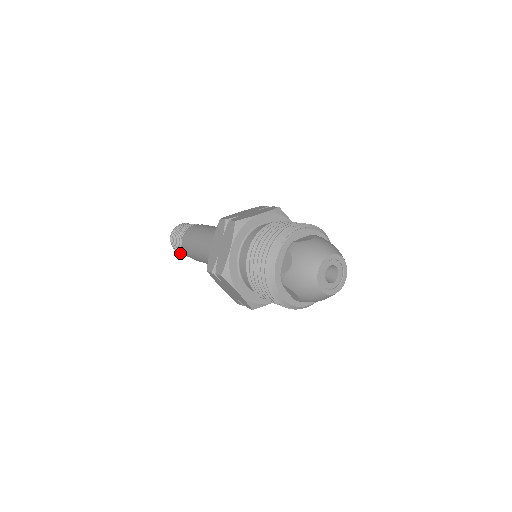
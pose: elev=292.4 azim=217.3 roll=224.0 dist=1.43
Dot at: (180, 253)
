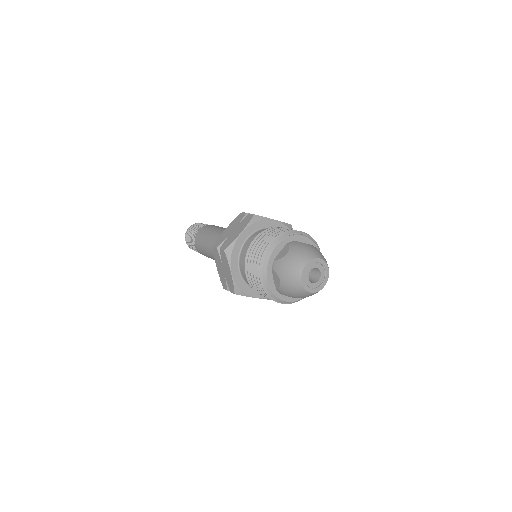
Dot at: (189, 245)
